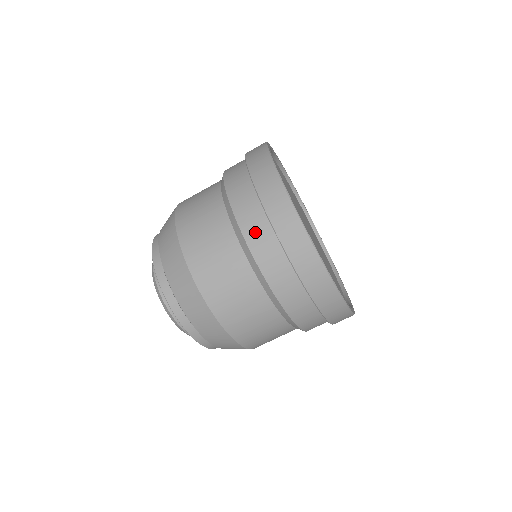
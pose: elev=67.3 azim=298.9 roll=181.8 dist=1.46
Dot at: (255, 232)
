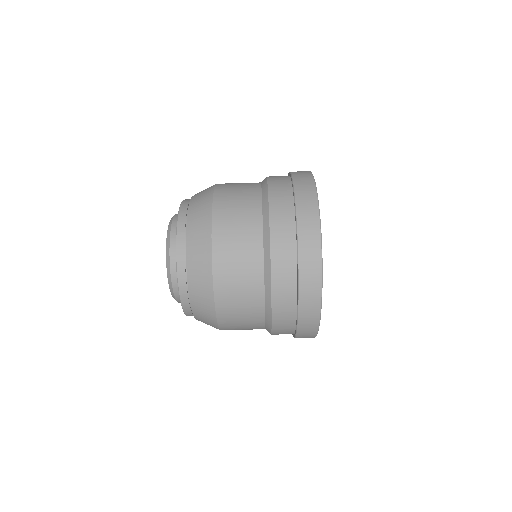
Dot at: (281, 254)
